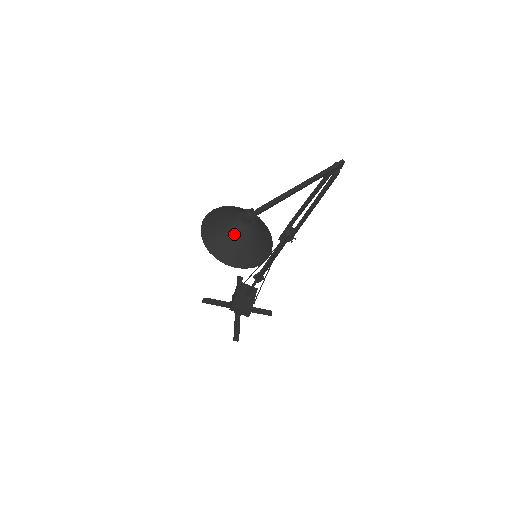
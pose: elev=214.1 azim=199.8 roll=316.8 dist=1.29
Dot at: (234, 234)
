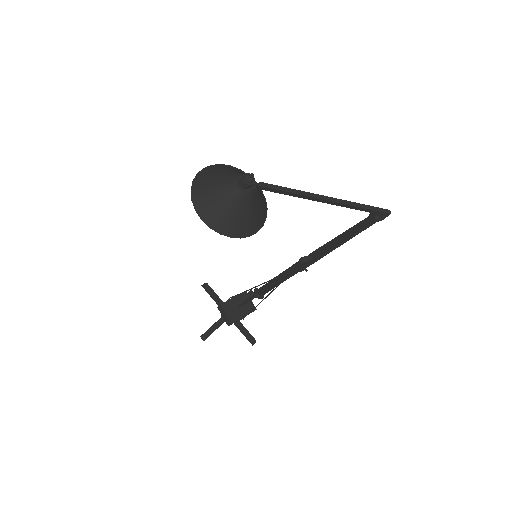
Dot at: (222, 188)
